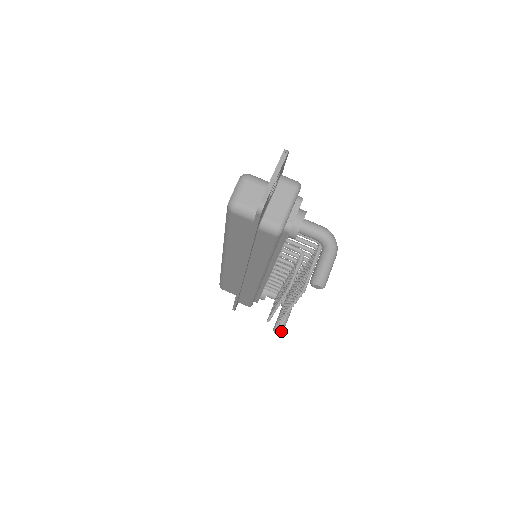
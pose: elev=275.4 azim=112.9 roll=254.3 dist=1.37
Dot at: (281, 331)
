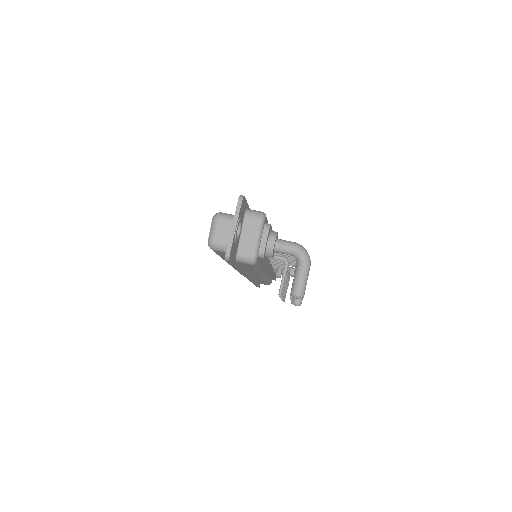
Dot at: (299, 304)
